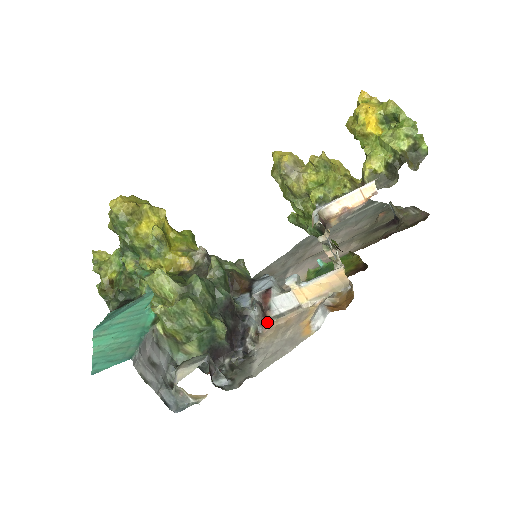
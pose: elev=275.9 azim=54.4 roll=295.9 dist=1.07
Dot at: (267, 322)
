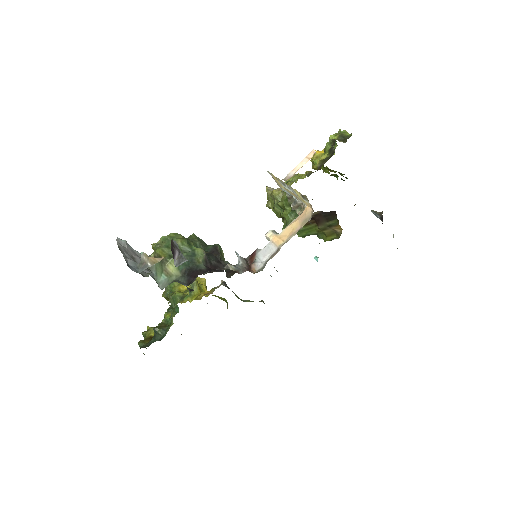
Dot at: (251, 272)
